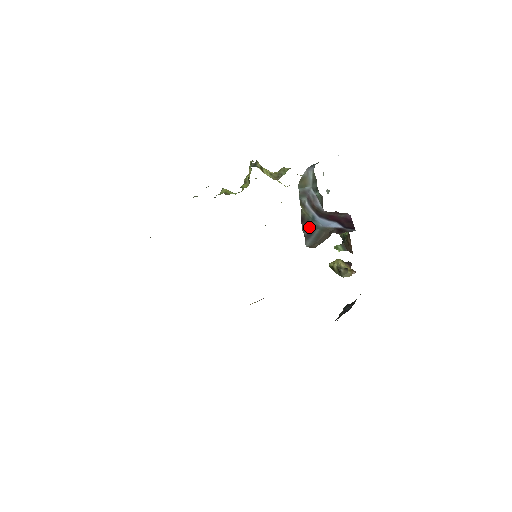
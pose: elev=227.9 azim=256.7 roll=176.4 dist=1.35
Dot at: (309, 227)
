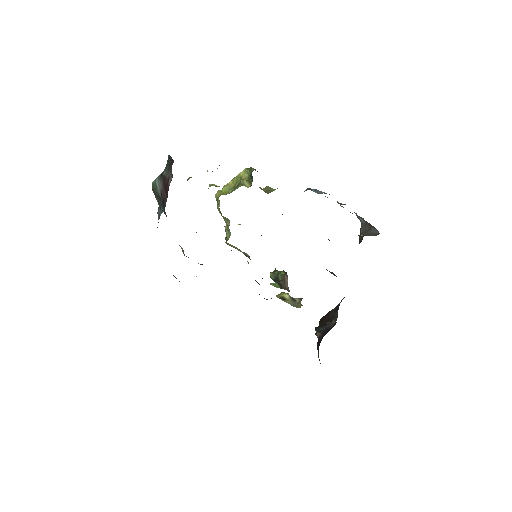
Dot at: occluded
